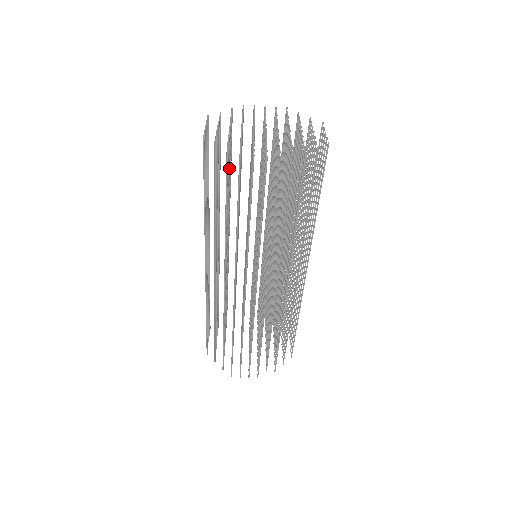
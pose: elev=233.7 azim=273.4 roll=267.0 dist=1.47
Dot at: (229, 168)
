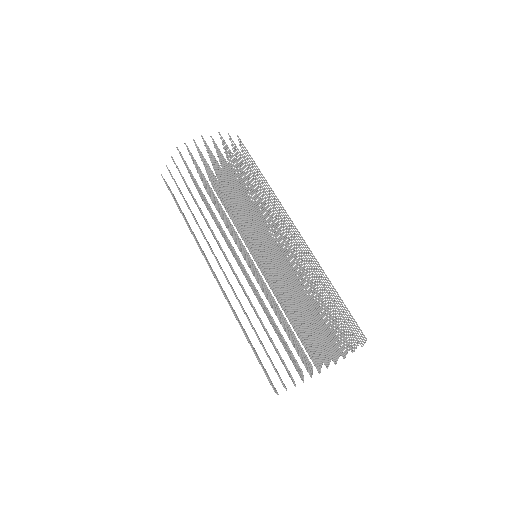
Dot at: occluded
